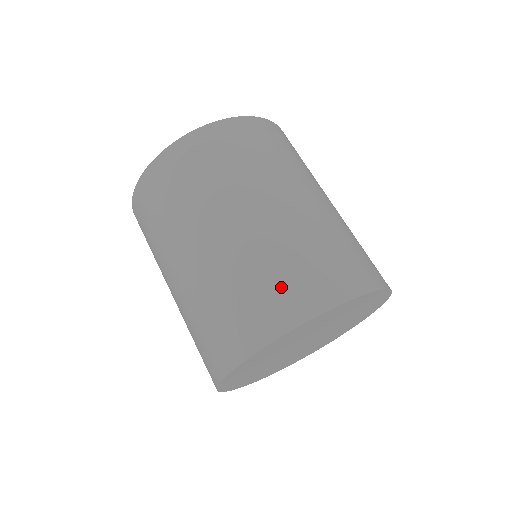
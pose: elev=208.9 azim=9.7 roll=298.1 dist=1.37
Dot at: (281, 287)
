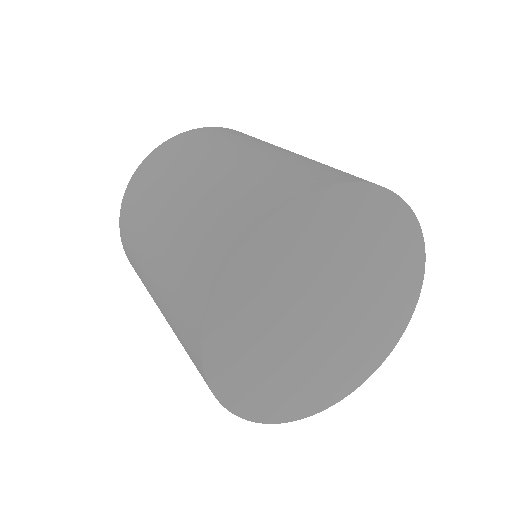
Dot at: (332, 169)
